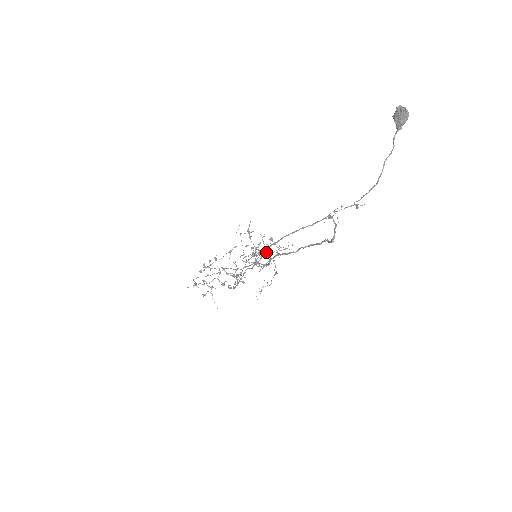
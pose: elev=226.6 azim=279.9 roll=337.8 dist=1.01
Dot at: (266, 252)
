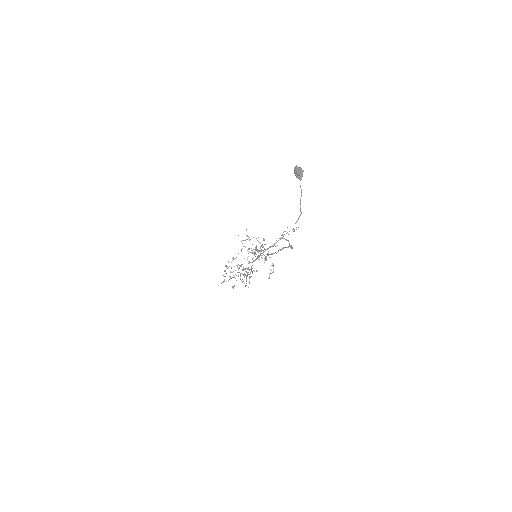
Dot at: occluded
